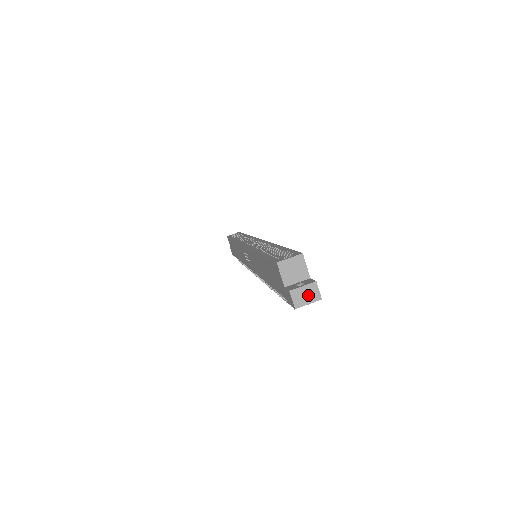
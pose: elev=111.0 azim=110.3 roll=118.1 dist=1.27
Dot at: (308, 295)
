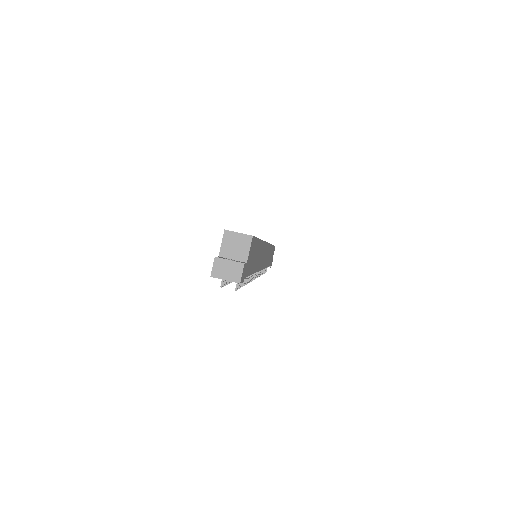
Dot at: (230, 271)
